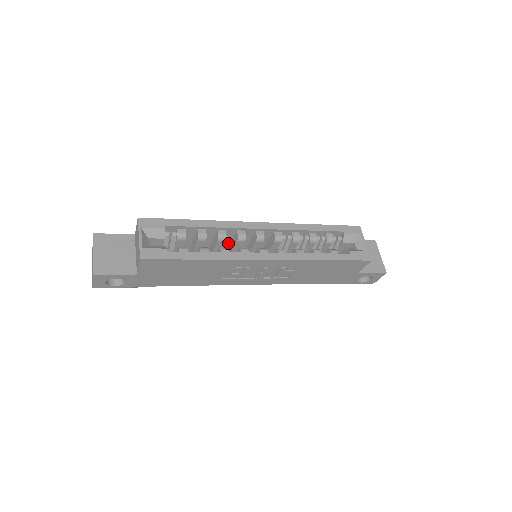
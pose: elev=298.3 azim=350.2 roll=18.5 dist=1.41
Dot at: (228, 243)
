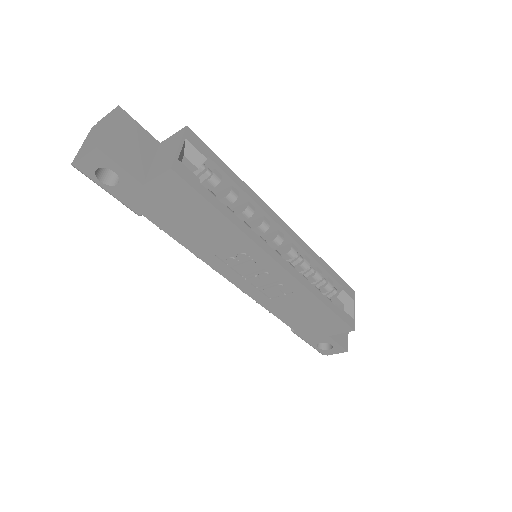
Dot at: occluded
